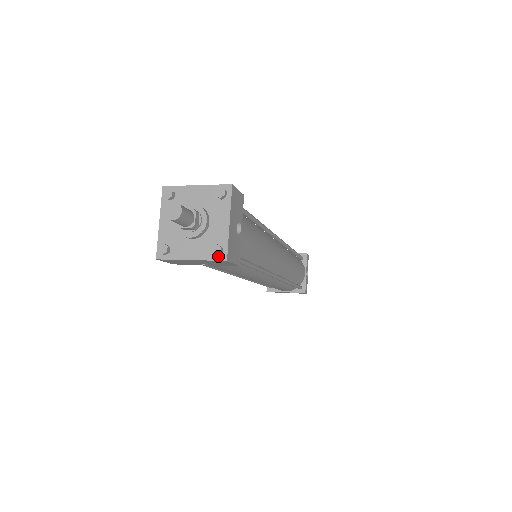
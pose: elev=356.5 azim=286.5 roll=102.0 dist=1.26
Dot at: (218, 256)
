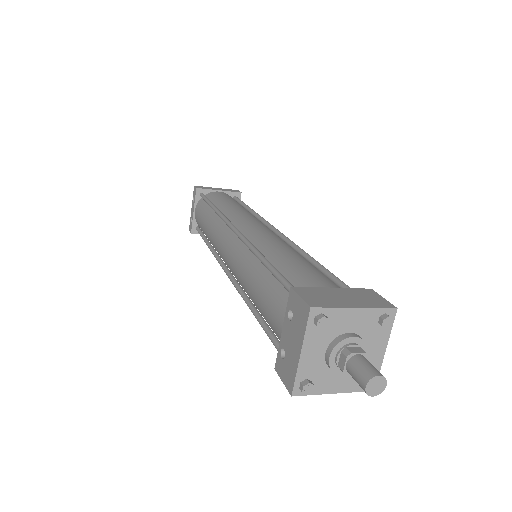
Dot at: occluded
